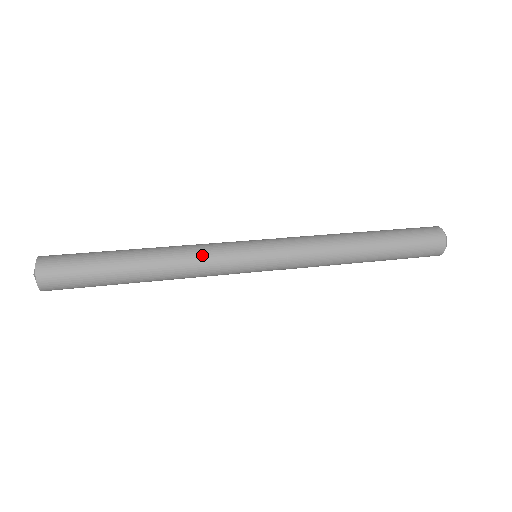
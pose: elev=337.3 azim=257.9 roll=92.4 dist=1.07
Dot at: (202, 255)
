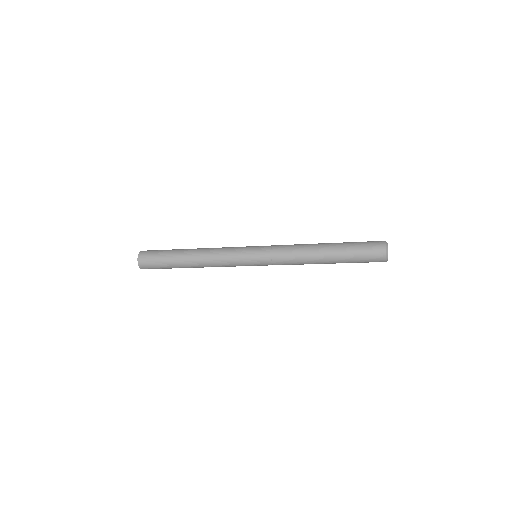
Dot at: (221, 255)
